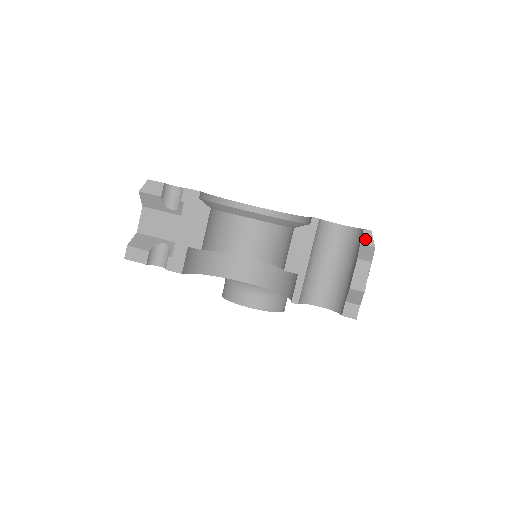
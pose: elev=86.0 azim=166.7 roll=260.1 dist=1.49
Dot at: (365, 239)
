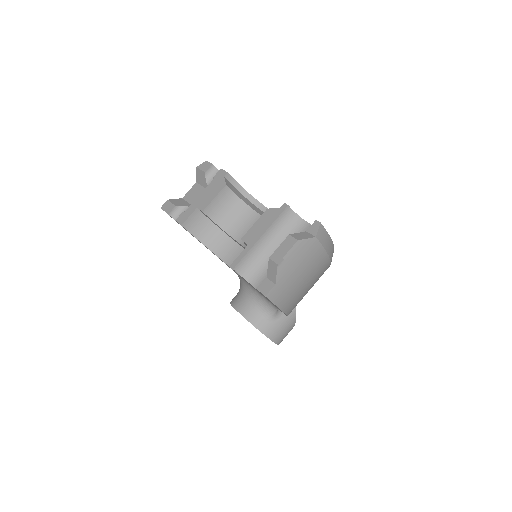
Dot at: (312, 228)
